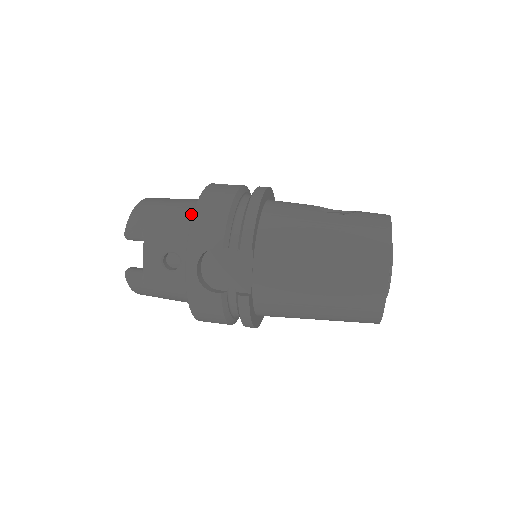
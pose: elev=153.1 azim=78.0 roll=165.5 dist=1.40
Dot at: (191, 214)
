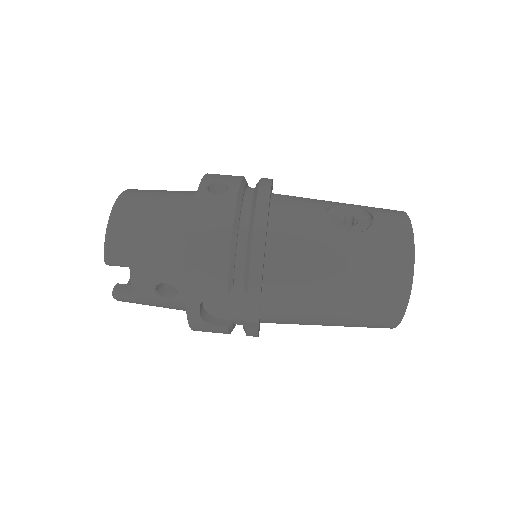
Dot at: (181, 237)
